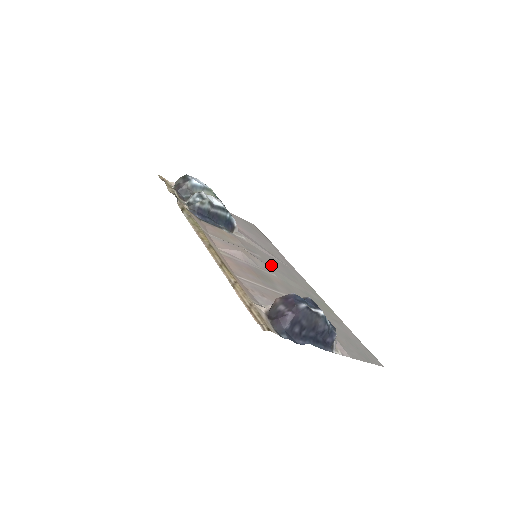
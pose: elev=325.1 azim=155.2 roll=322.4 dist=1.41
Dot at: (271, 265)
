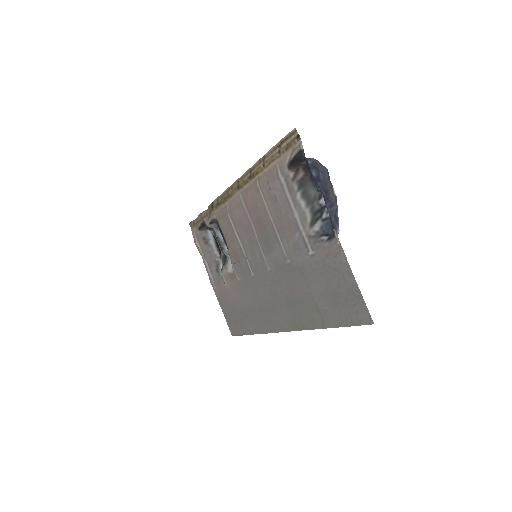
Dot at: (262, 281)
